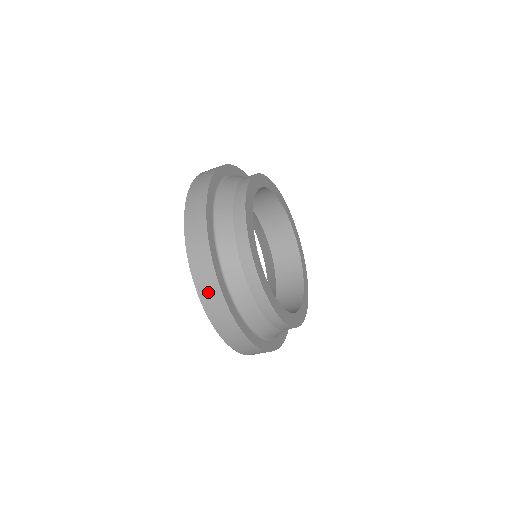
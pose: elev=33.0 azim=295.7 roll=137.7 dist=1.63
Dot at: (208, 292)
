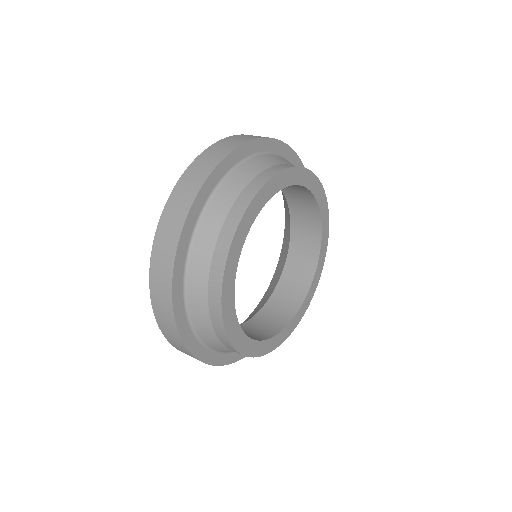
Dot at: (169, 334)
